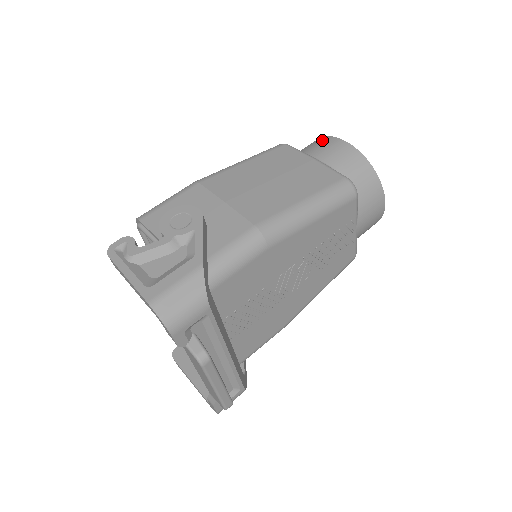
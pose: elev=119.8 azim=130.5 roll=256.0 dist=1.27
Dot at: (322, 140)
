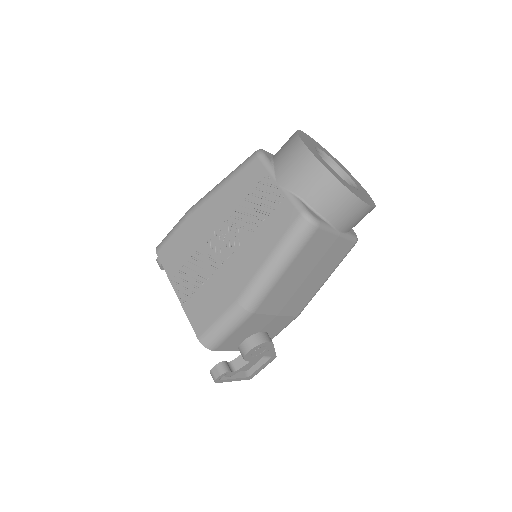
Dot at: (350, 204)
